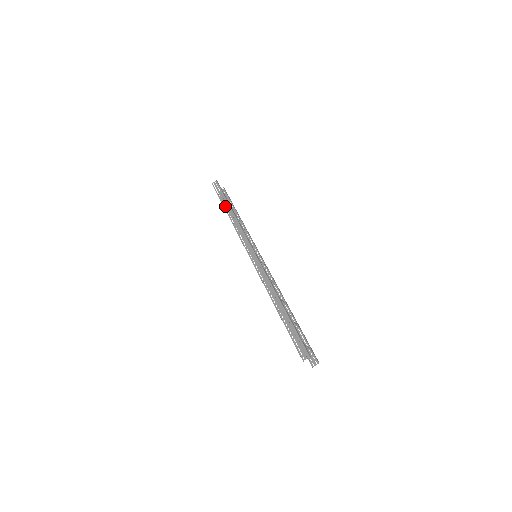
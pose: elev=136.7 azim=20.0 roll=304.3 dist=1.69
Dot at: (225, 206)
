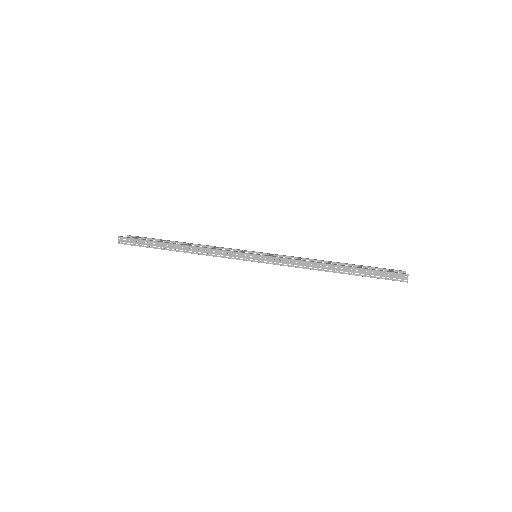
Dot at: occluded
